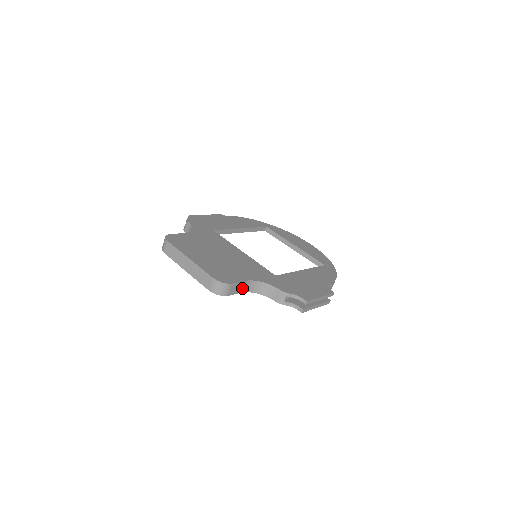
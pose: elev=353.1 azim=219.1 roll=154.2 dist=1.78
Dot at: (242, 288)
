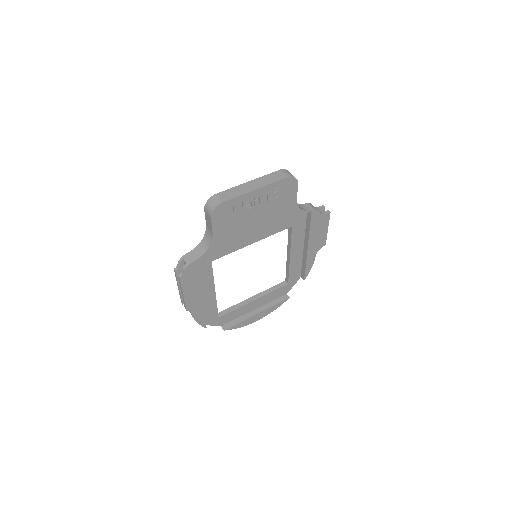
Dot at: occluded
